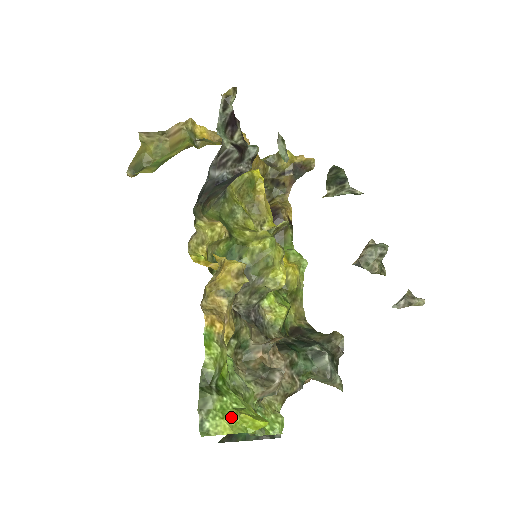
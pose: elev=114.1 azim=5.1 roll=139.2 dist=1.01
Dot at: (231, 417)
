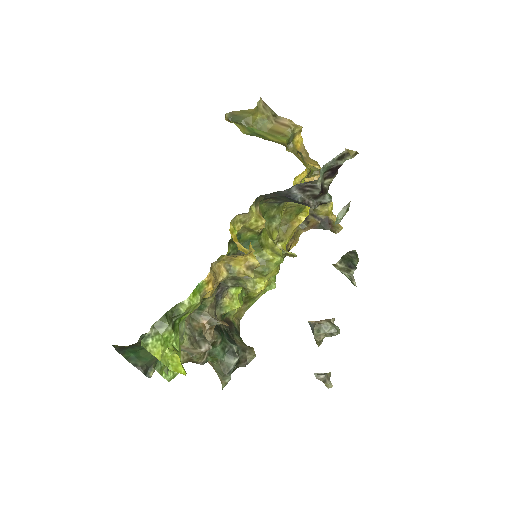
Dot at: (167, 349)
